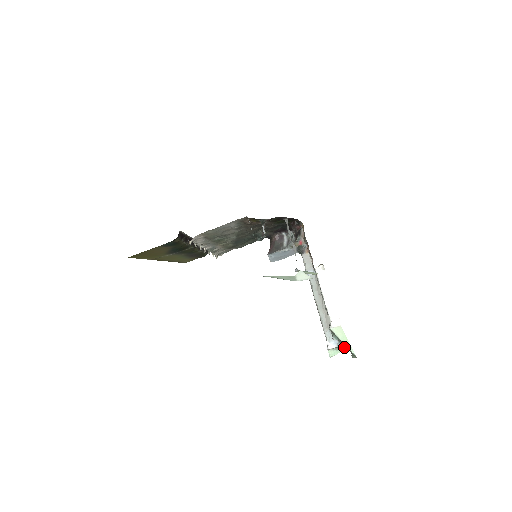
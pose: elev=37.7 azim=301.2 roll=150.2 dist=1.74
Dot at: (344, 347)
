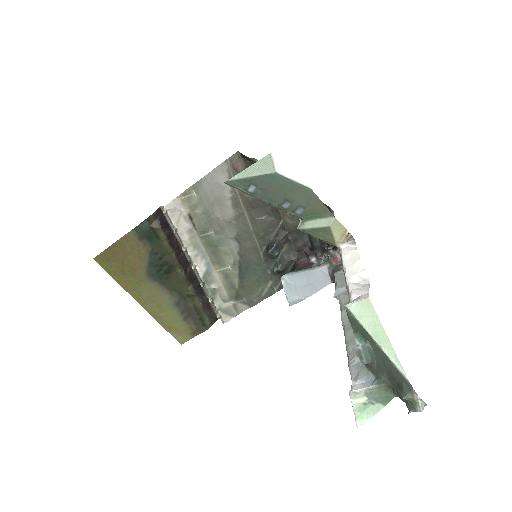
Dot at: (391, 397)
